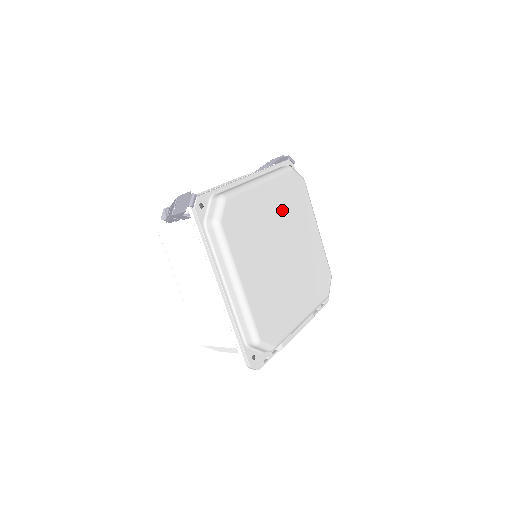
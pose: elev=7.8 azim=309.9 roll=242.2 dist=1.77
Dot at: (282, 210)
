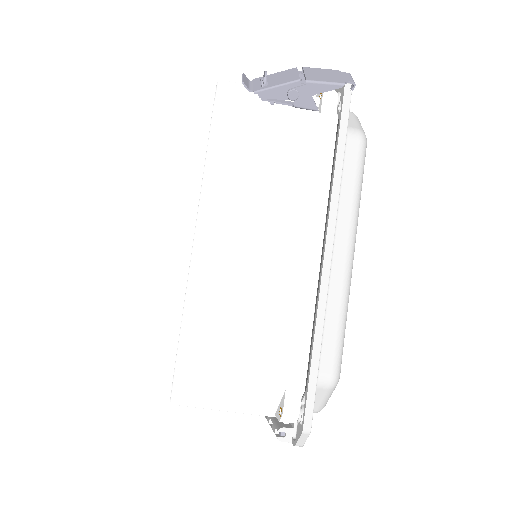
Dot at: occluded
